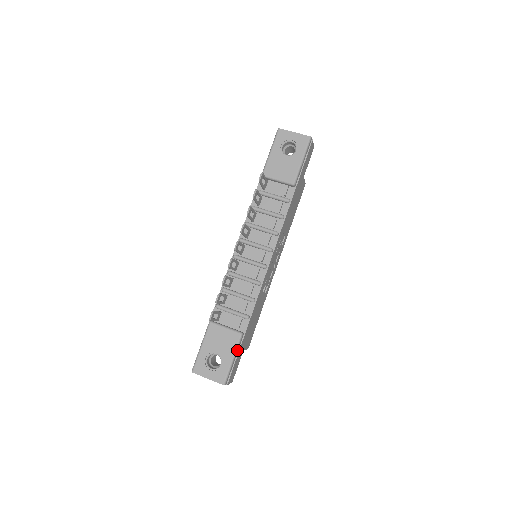
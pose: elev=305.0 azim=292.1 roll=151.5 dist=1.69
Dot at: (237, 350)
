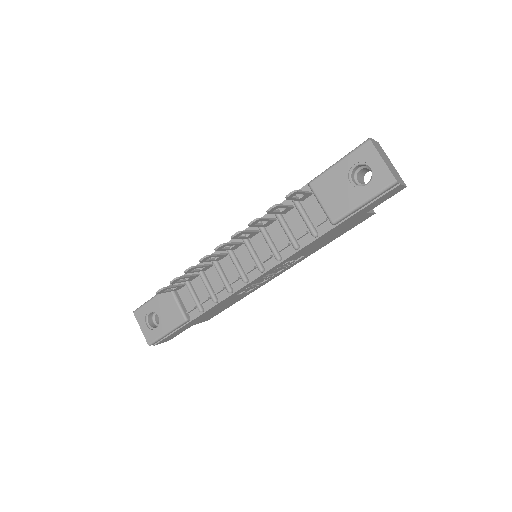
Dot at: (175, 329)
